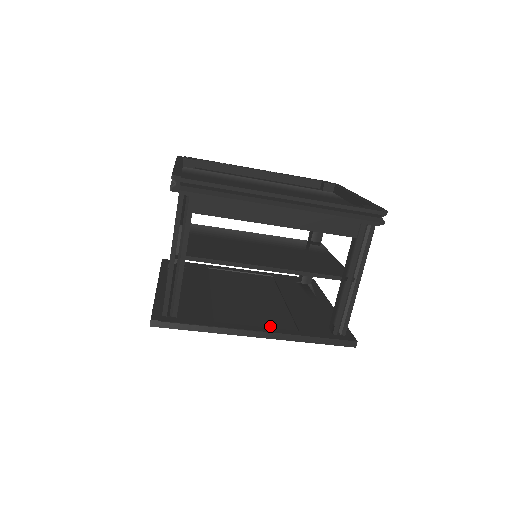
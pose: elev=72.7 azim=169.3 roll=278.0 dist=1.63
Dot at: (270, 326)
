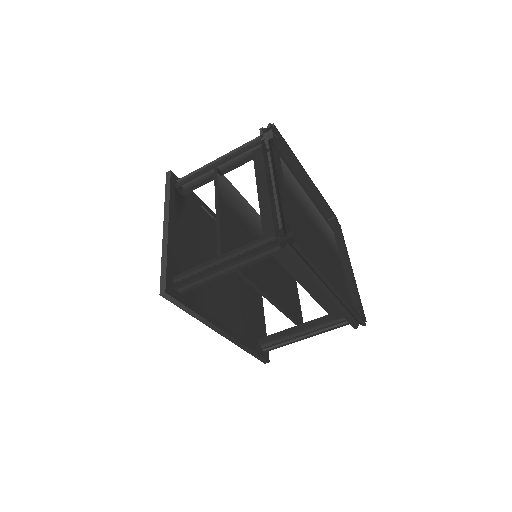
Dot at: (231, 325)
